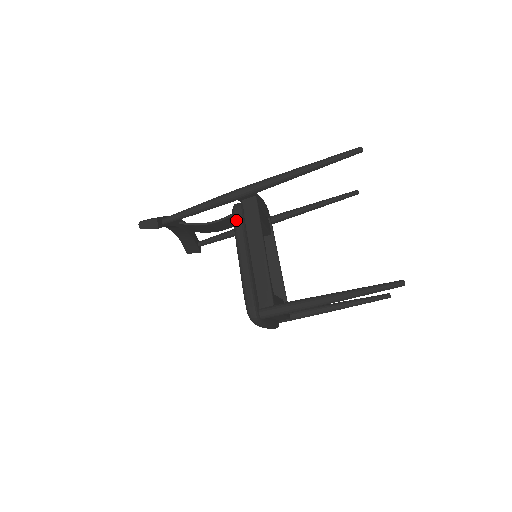
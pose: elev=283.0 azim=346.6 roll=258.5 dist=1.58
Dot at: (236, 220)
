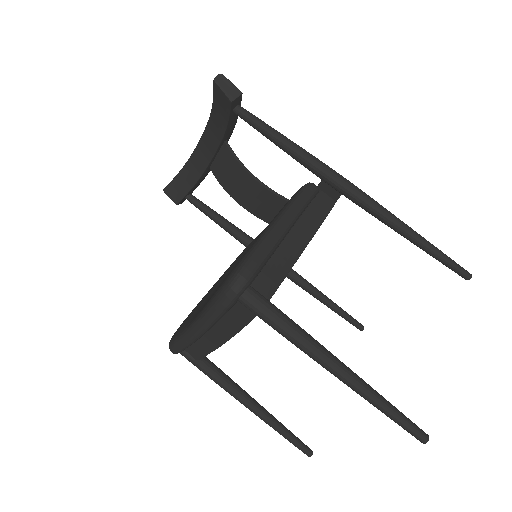
Dot at: (305, 192)
